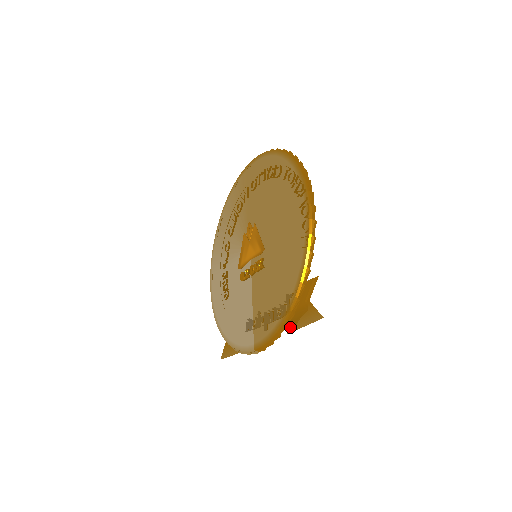
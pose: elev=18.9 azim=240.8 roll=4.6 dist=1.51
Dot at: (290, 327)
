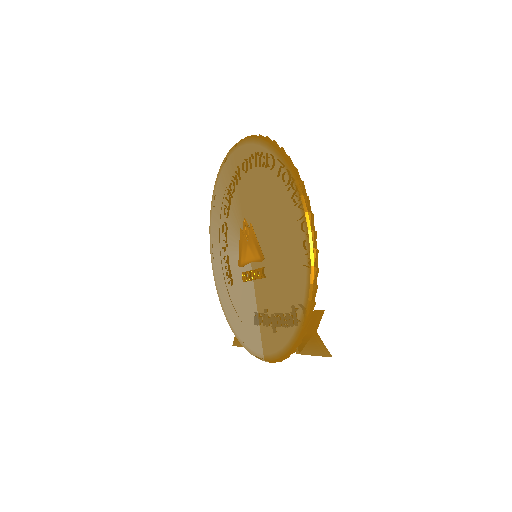
Dot at: (298, 350)
